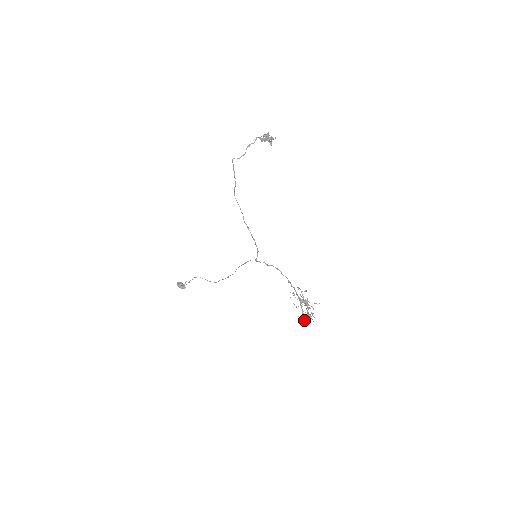
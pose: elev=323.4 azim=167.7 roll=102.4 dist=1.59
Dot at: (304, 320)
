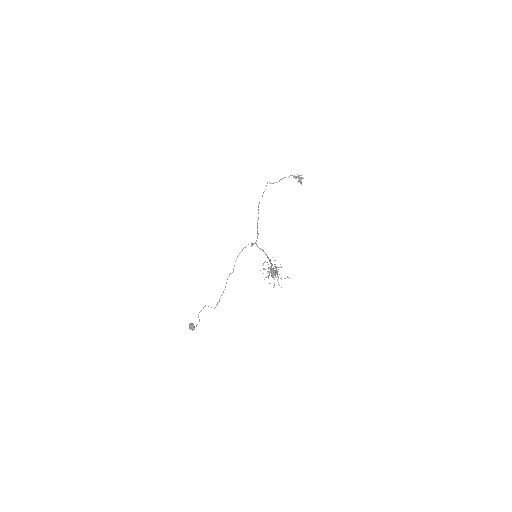
Dot at: (265, 277)
